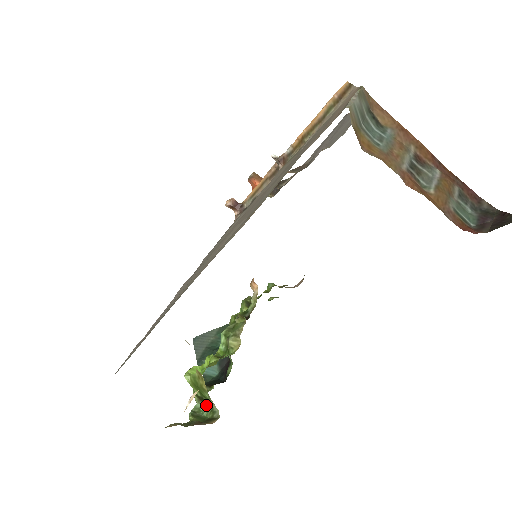
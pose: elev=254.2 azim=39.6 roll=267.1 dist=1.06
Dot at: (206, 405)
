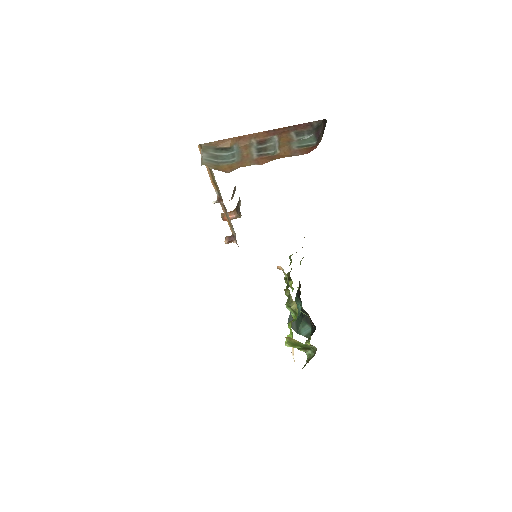
Dot at: (310, 349)
